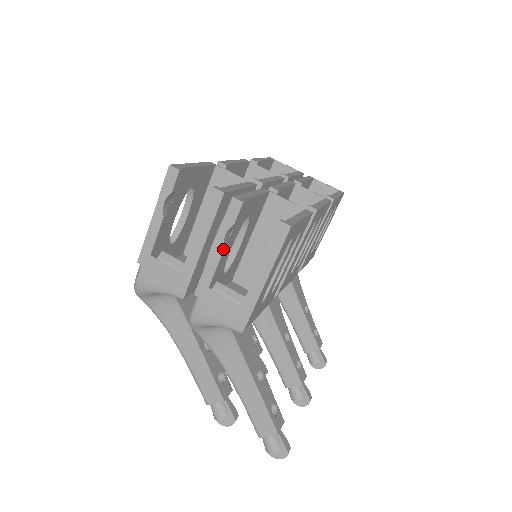
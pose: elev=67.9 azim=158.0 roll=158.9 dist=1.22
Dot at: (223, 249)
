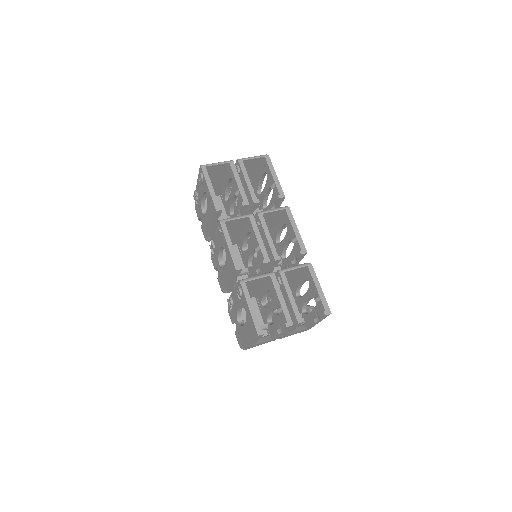
Dot at: occluded
